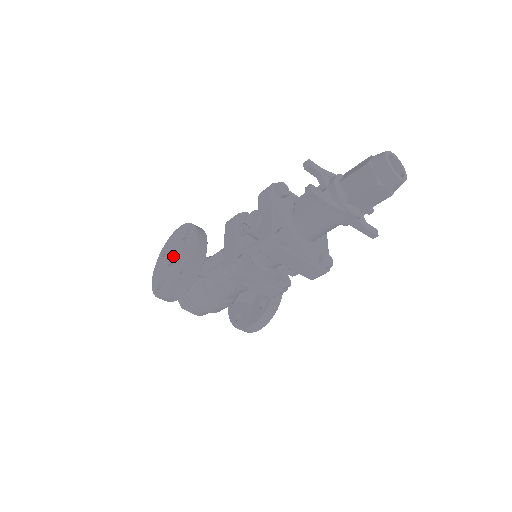
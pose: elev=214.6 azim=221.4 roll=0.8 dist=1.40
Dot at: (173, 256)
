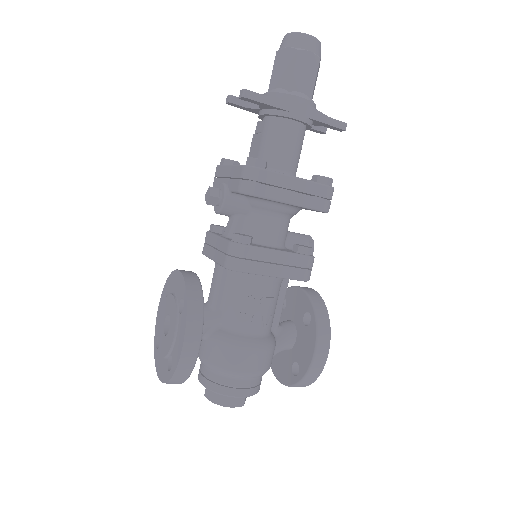
Dot at: (167, 327)
